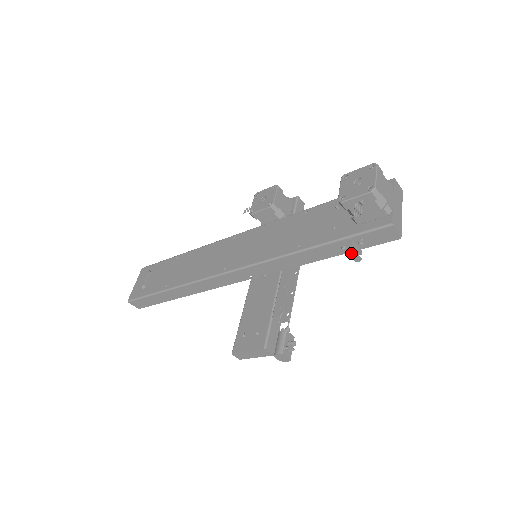
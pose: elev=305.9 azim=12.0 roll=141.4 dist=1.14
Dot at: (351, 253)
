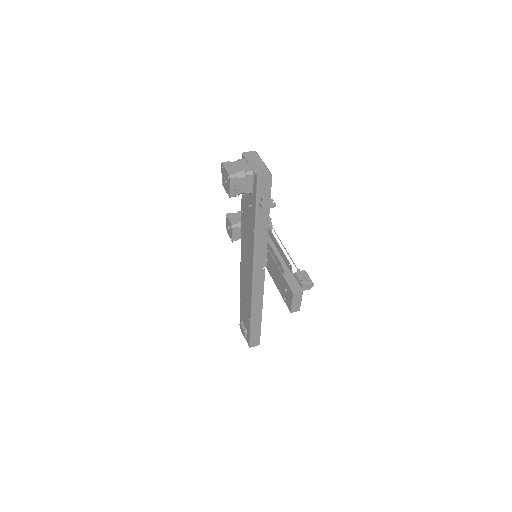
Dot at: (266, 208)
